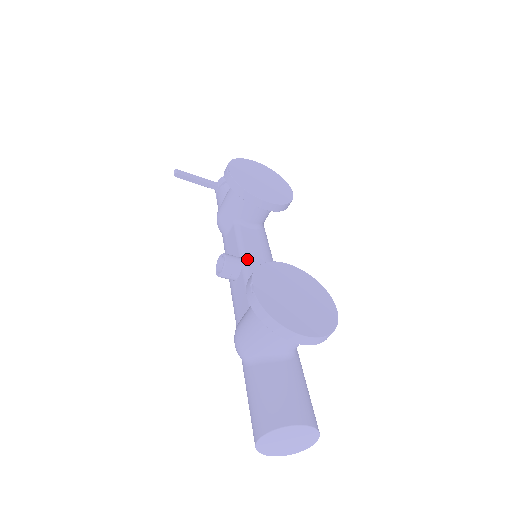
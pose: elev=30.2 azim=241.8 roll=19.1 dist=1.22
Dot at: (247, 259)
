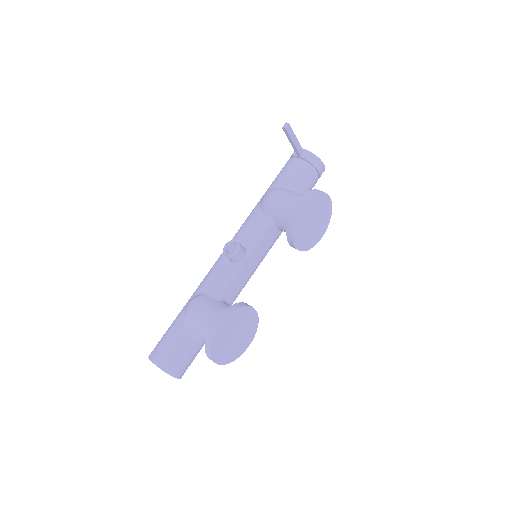
Dot at: (248, 260)
